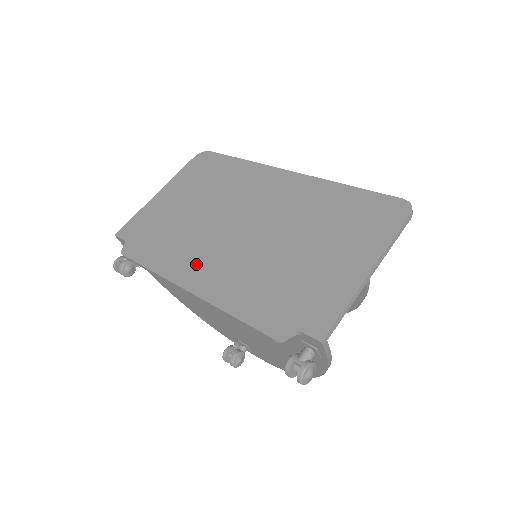
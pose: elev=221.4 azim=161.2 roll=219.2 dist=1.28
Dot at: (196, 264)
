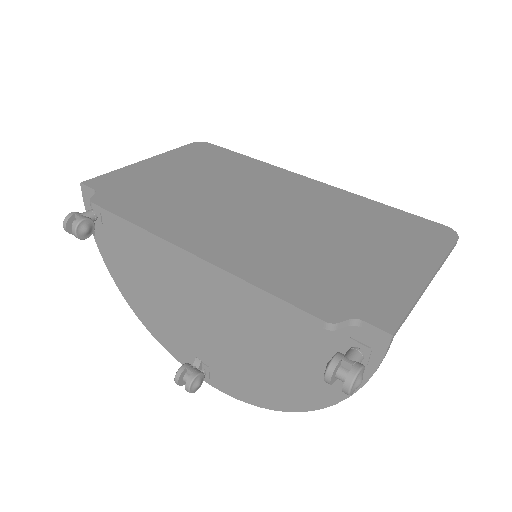
Dot at: (203, 231)
